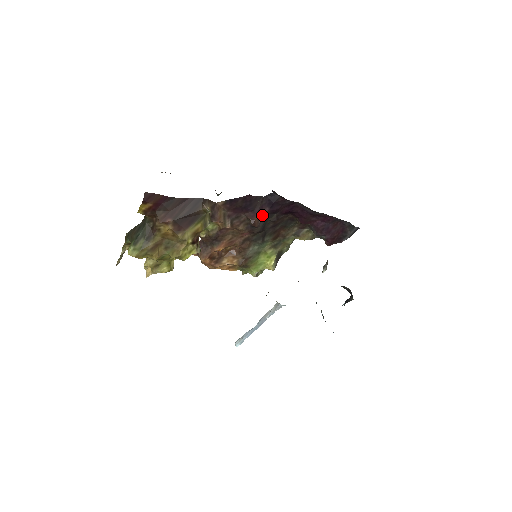
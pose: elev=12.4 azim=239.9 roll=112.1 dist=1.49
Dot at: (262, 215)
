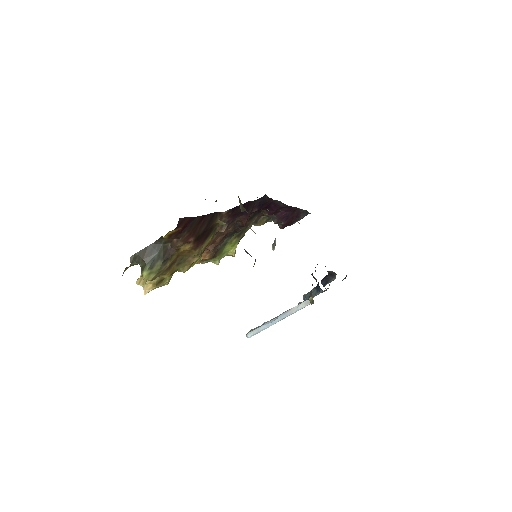
Dot at: (250, 215)
